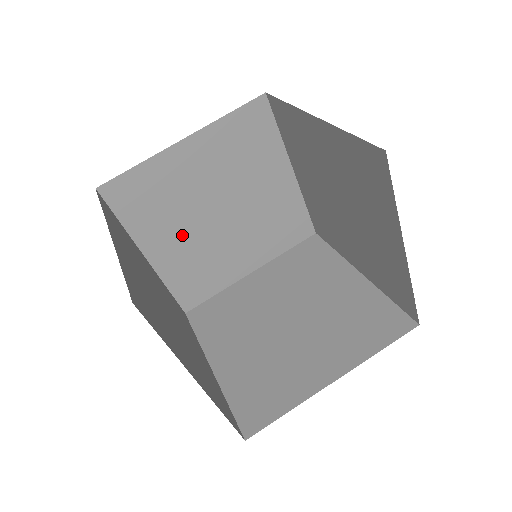
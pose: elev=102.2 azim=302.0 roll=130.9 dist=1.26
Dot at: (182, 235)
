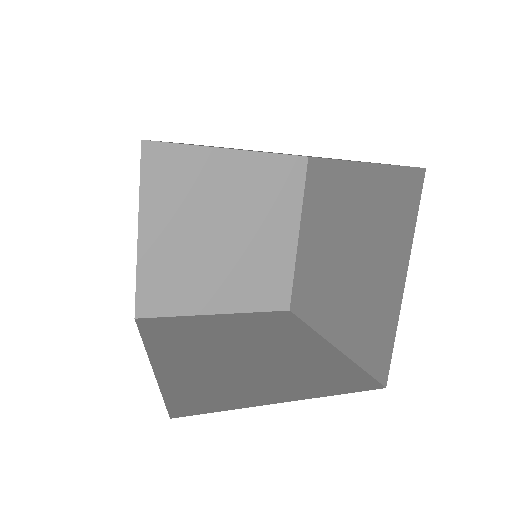
Dot at: (219, 277)
